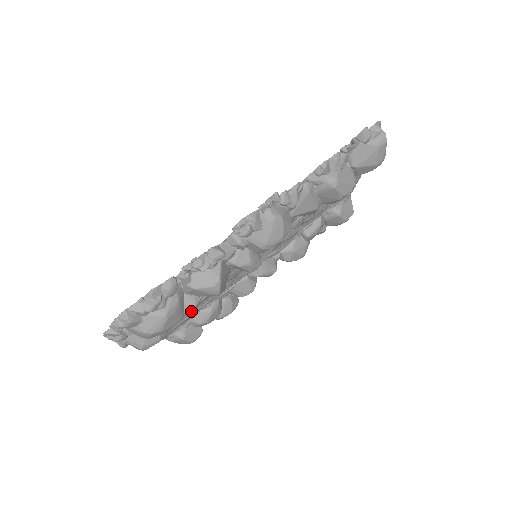
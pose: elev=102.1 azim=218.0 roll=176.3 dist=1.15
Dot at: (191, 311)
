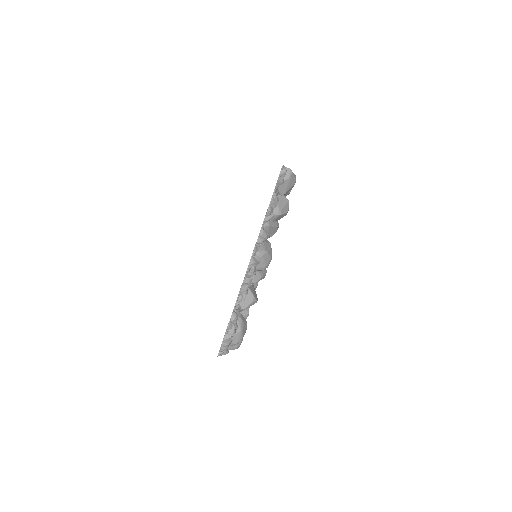
Dot at: occluded
